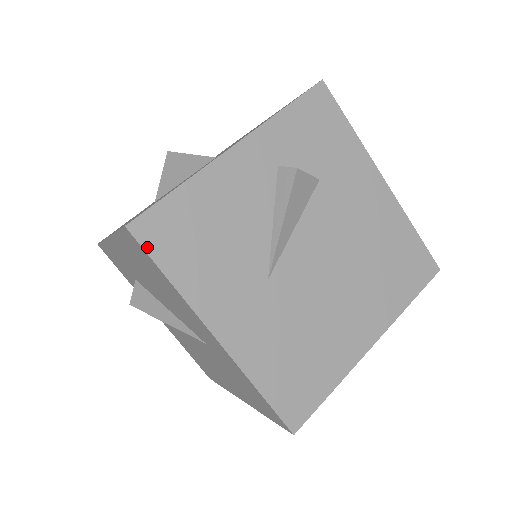
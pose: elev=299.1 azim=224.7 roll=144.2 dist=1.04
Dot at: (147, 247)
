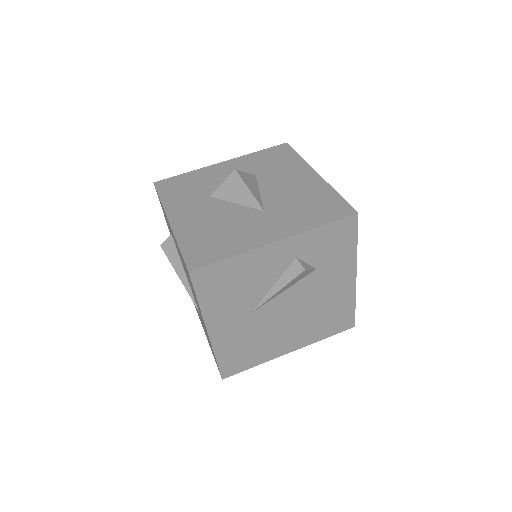
Dot at: (195, 284)
